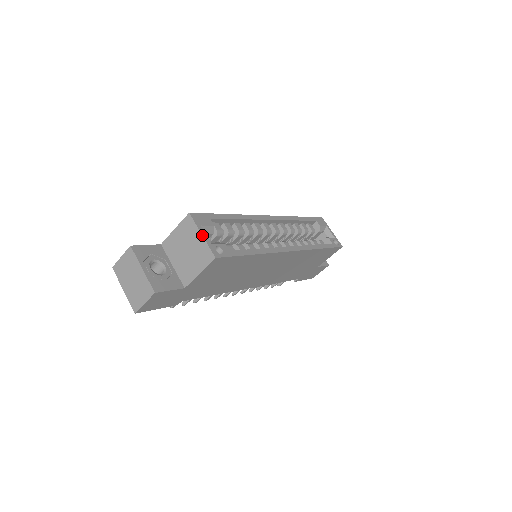
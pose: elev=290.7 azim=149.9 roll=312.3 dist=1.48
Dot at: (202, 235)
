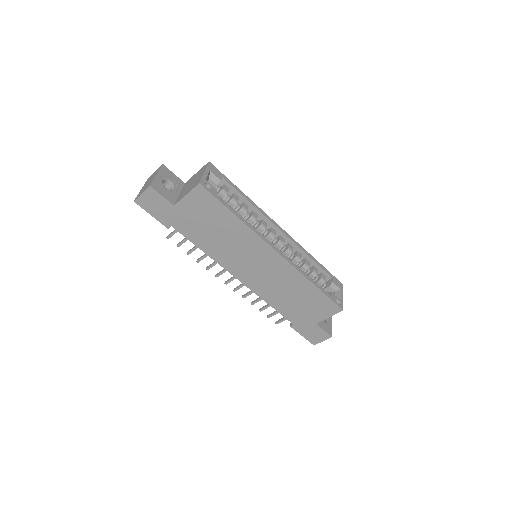
Dot at: (204, 172)
